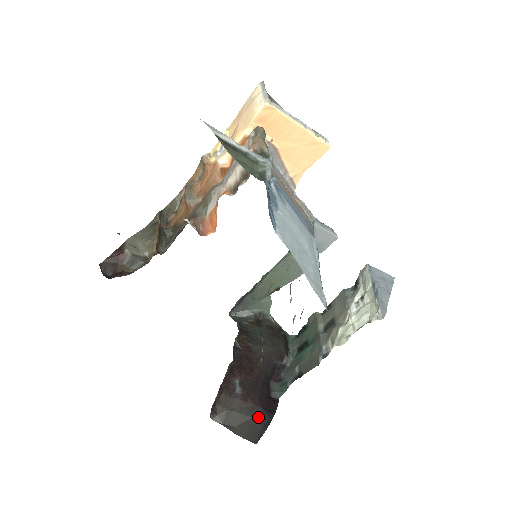
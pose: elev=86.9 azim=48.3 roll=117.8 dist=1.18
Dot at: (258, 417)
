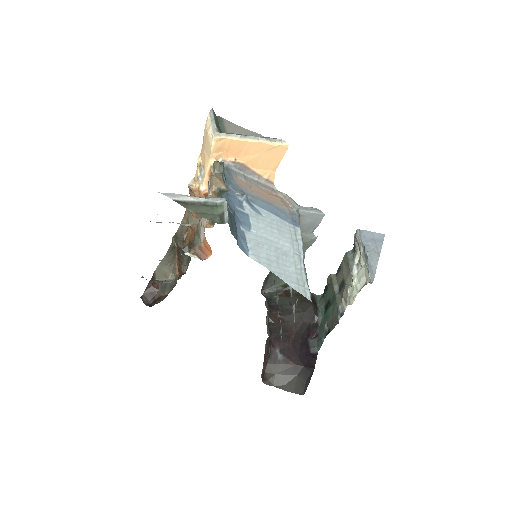
Dot at: (301, 374)
